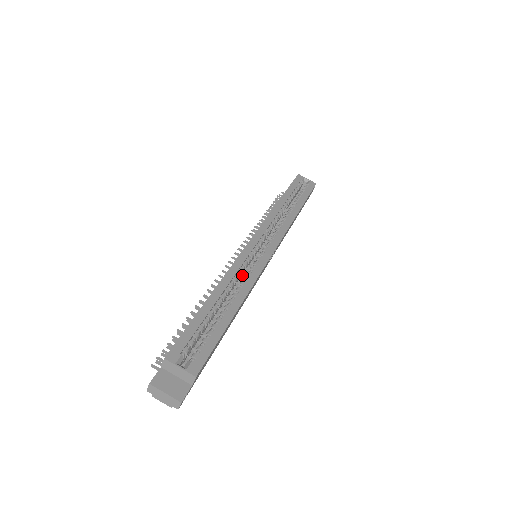
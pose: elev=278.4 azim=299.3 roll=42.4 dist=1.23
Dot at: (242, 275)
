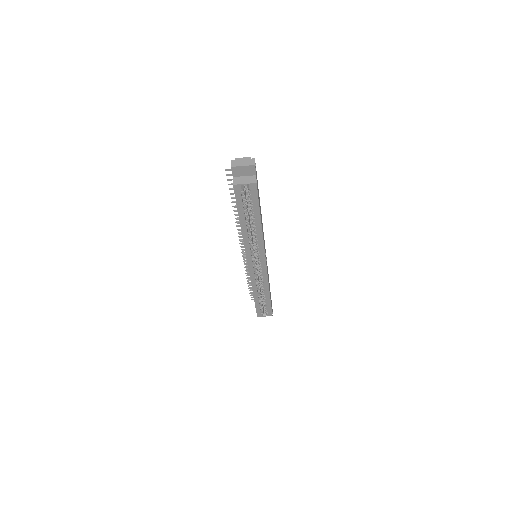
Dot at: occluded
